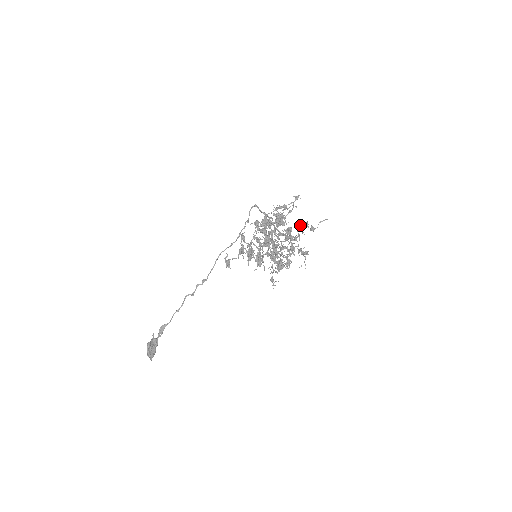
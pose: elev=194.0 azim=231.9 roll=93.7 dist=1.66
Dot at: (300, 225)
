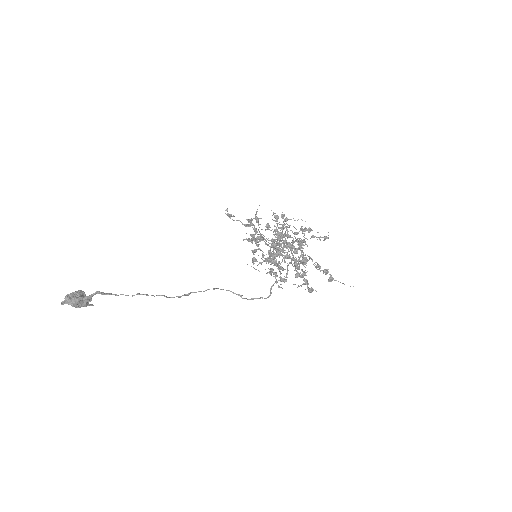
Dot at: (318, 265)
